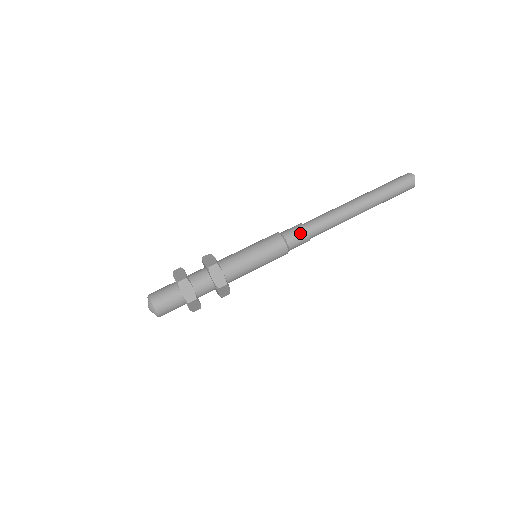
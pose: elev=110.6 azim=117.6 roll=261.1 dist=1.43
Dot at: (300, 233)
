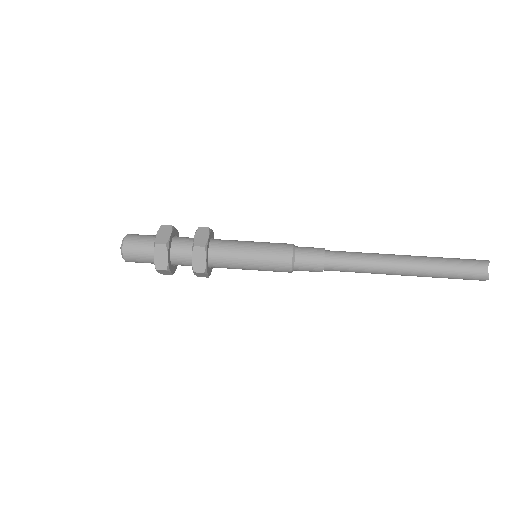
Dot at: (315, 250)
